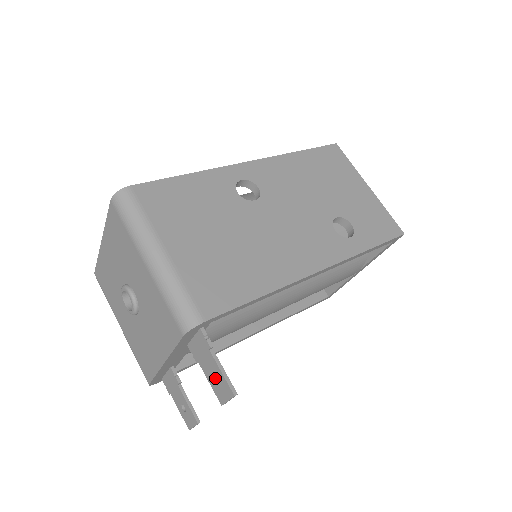
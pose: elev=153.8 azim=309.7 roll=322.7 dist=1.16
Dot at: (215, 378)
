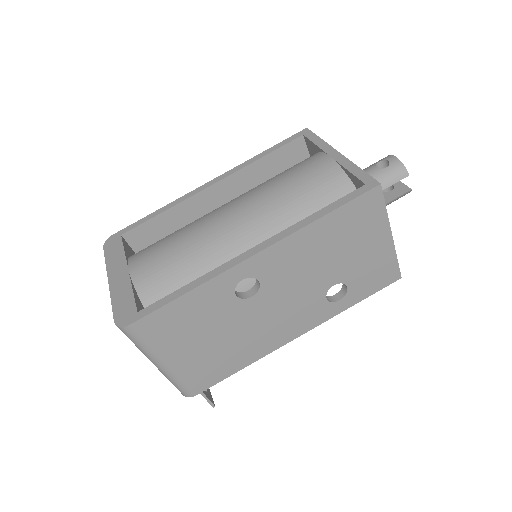
Dot at: occluded
